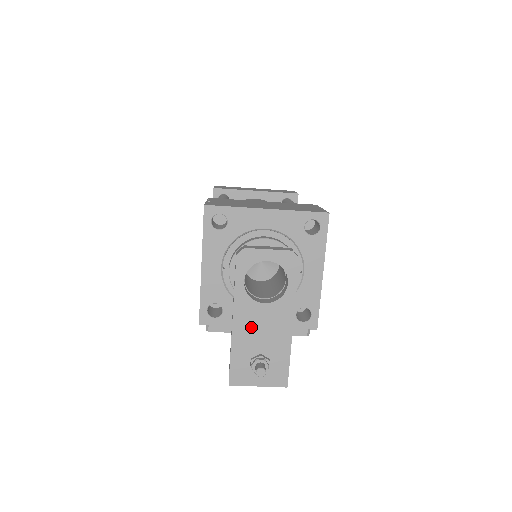
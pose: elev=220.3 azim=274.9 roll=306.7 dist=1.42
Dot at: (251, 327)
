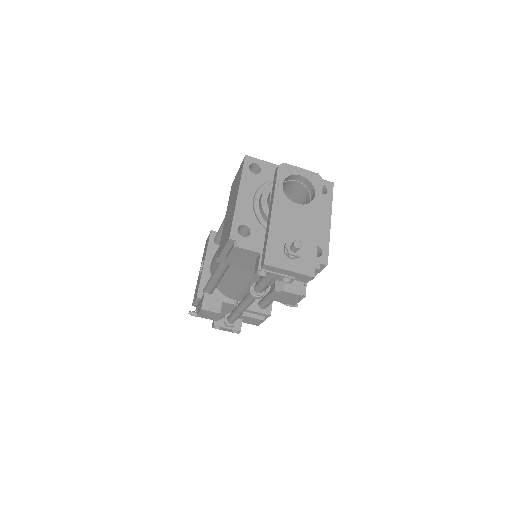
Dot at: (286, 219)
